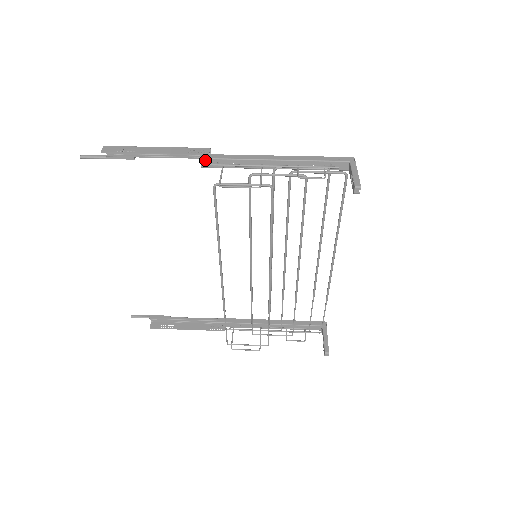
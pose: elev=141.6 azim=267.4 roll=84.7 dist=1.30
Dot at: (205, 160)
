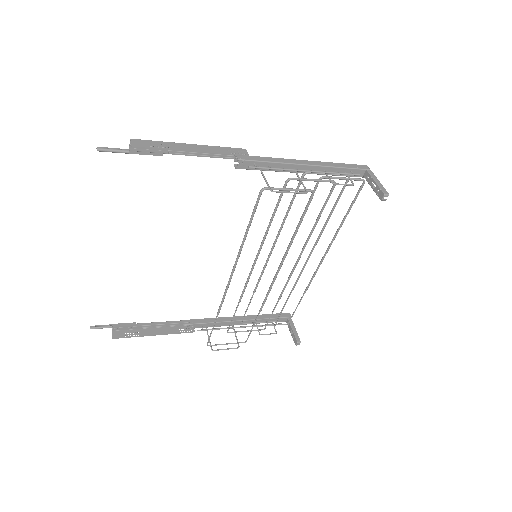
Dot at: (242, 161)
